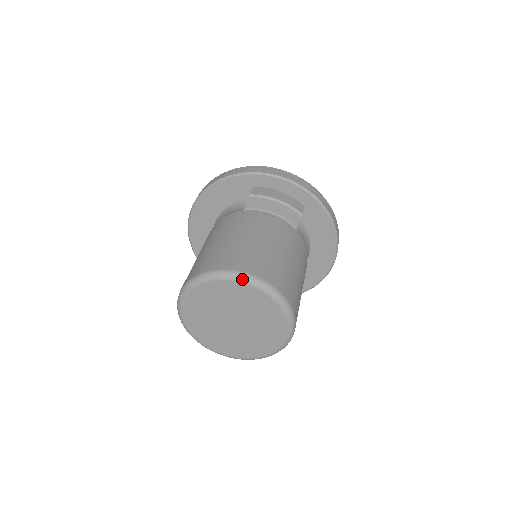
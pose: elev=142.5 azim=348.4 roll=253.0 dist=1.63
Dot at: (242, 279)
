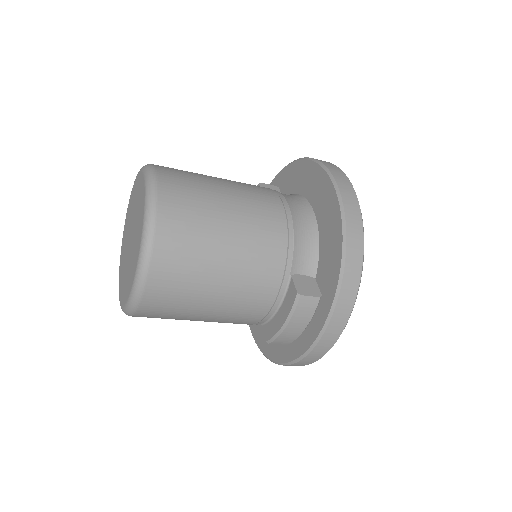
Dot at: occluded
